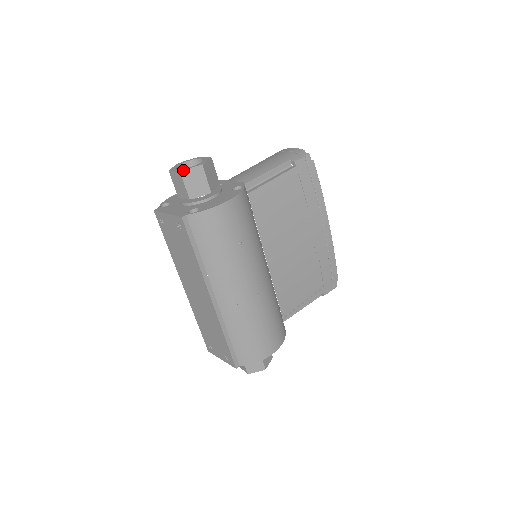
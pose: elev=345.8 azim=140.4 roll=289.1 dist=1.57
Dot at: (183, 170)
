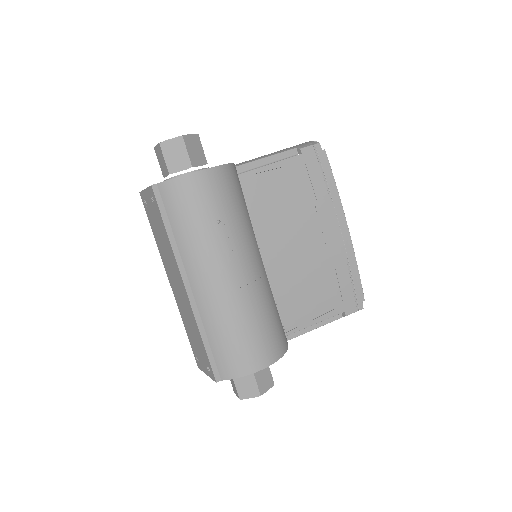
Dot at: occluded
